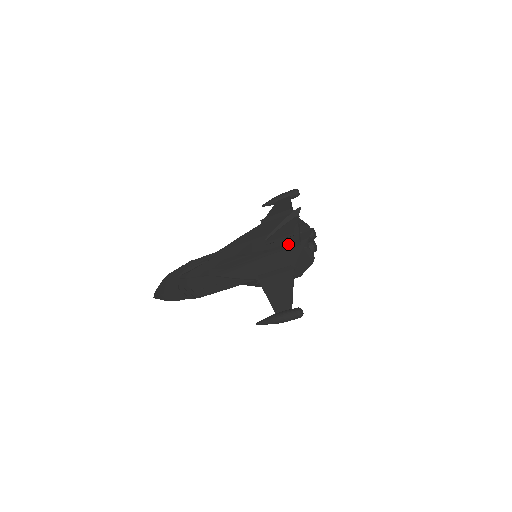
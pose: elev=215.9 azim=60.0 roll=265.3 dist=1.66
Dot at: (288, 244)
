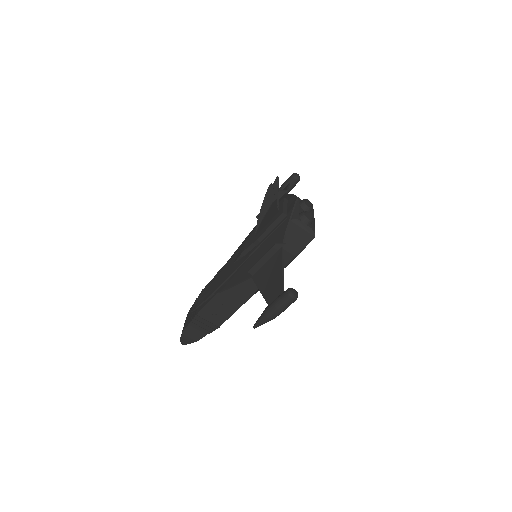
Dot at: (275, 224)
